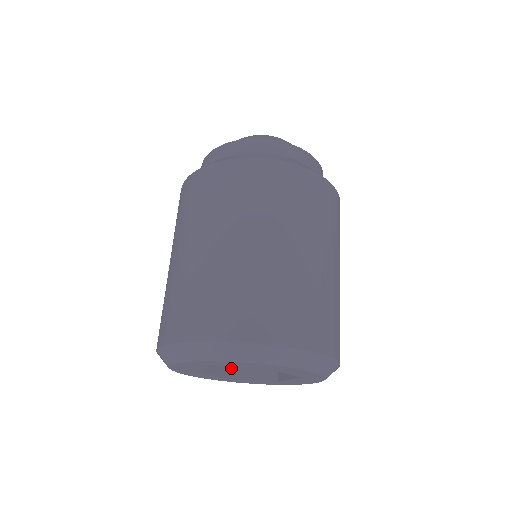
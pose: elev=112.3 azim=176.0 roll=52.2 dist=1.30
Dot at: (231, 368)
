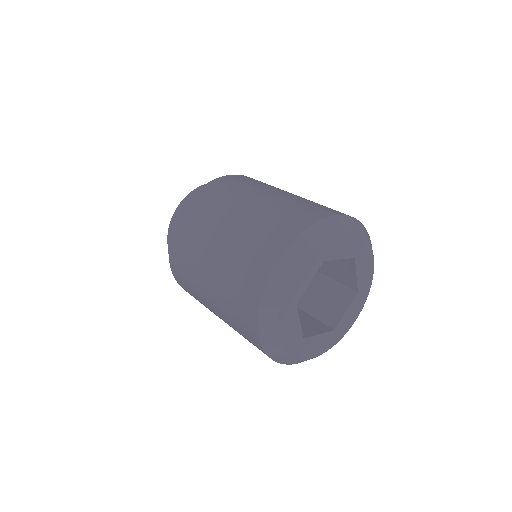
Dot at: occluded
